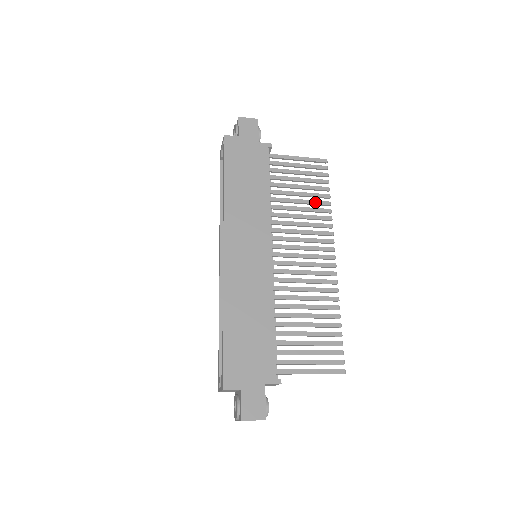
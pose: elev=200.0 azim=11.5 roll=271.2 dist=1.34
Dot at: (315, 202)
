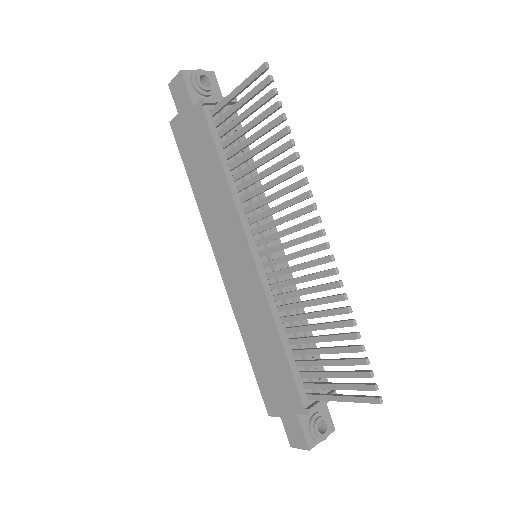
Dot at: (275, 152)
